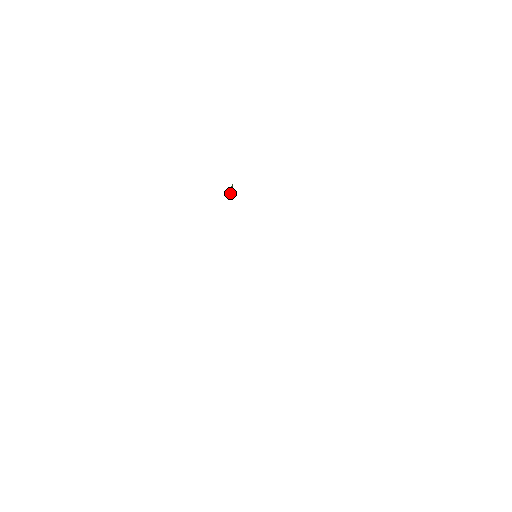
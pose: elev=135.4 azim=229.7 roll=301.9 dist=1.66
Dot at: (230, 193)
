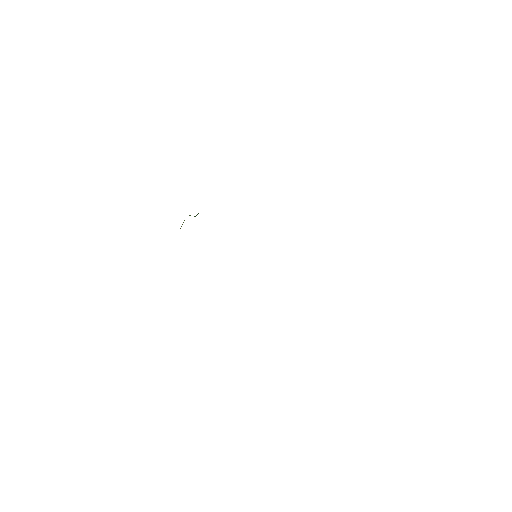
Dot at: occluded
